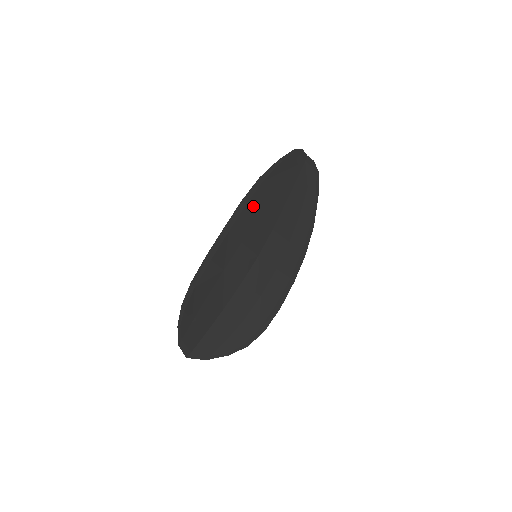
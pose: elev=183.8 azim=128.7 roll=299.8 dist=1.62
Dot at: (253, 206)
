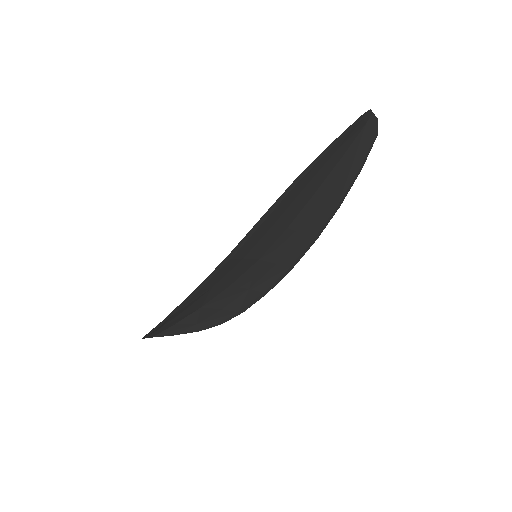
Dot at: (272, 218)
